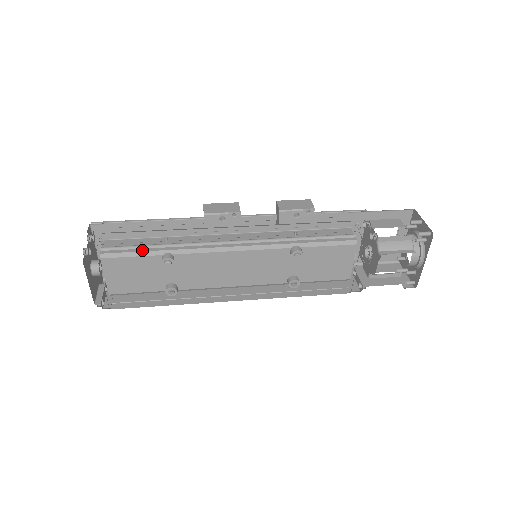
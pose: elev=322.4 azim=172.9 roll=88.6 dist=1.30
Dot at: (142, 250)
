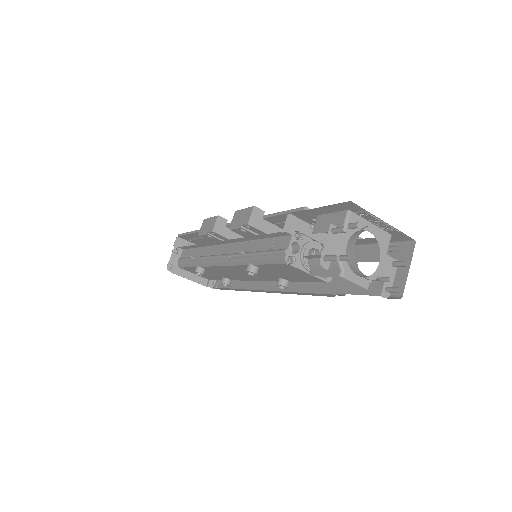
Dot at: (189, 263)
